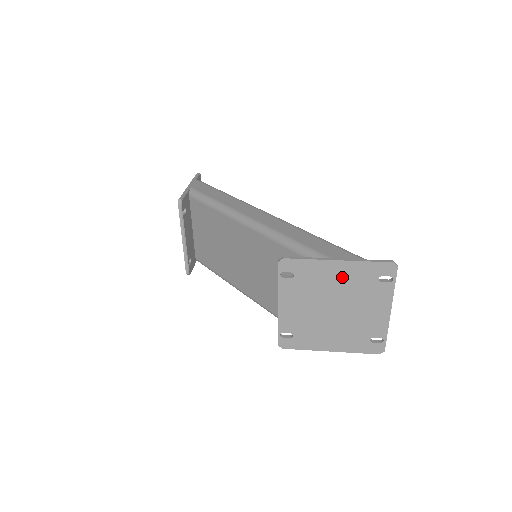
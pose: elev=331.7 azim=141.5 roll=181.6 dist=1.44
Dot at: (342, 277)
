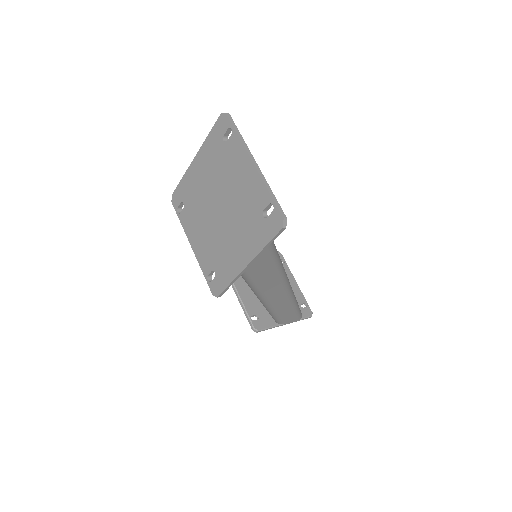
Dot at: (205, 170)
